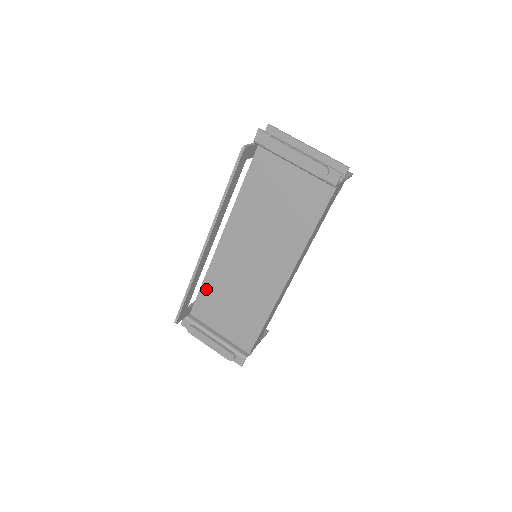
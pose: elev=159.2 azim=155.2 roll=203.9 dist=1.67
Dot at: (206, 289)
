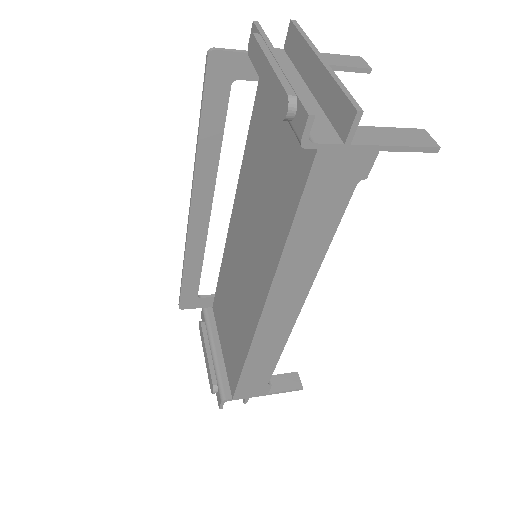
Dot at: (221, 281)
